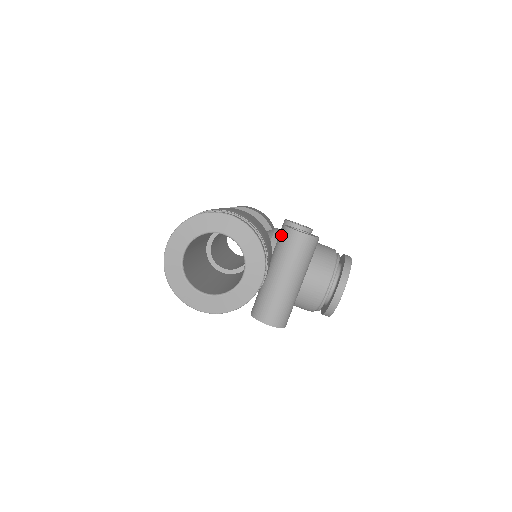
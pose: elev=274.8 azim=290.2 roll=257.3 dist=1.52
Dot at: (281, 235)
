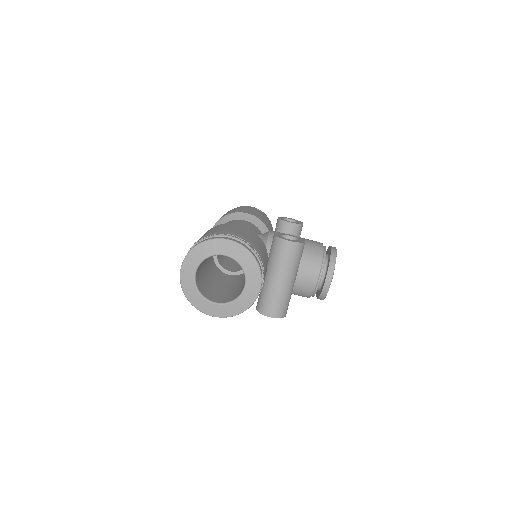
Dot at: (273, 244)
